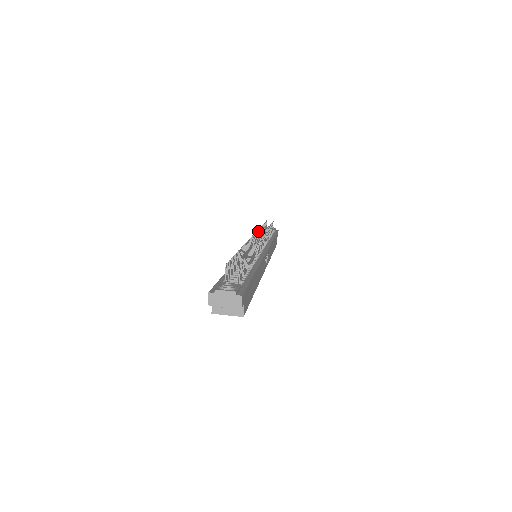
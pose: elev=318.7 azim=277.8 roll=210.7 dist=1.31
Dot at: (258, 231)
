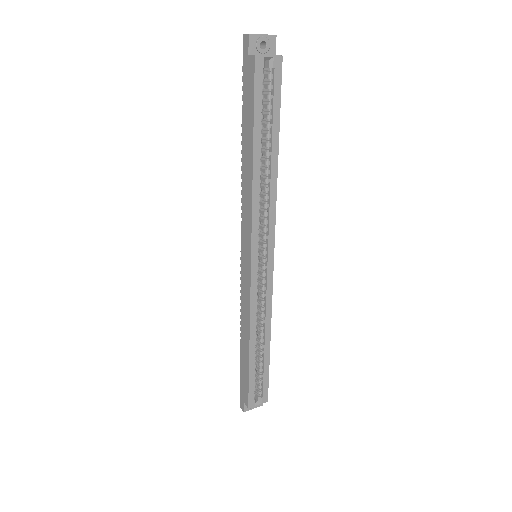
Dot at: occluded
